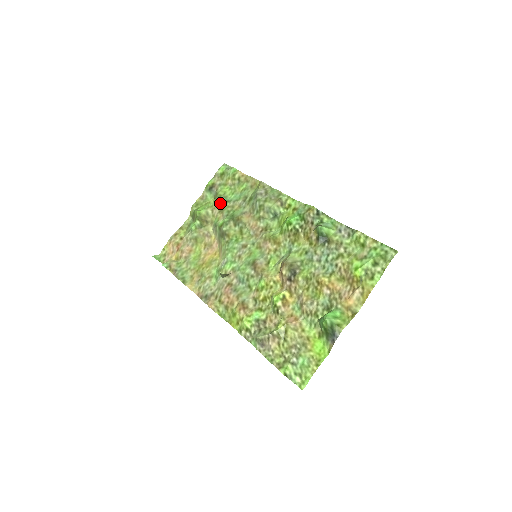
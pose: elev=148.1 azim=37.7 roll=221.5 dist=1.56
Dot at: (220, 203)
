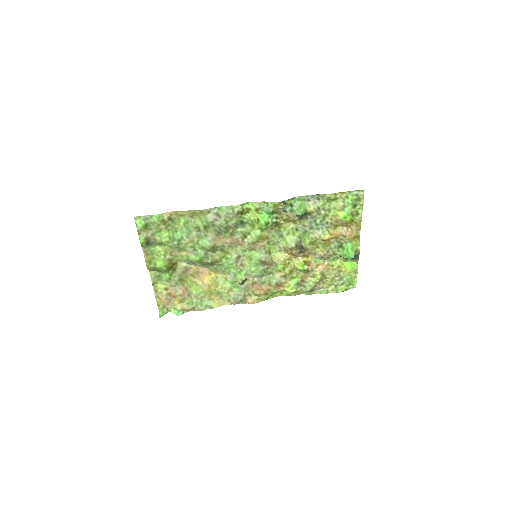
Dot at: (174, 247)
